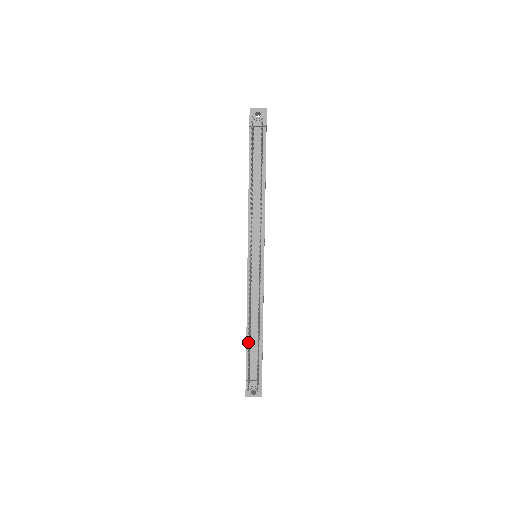
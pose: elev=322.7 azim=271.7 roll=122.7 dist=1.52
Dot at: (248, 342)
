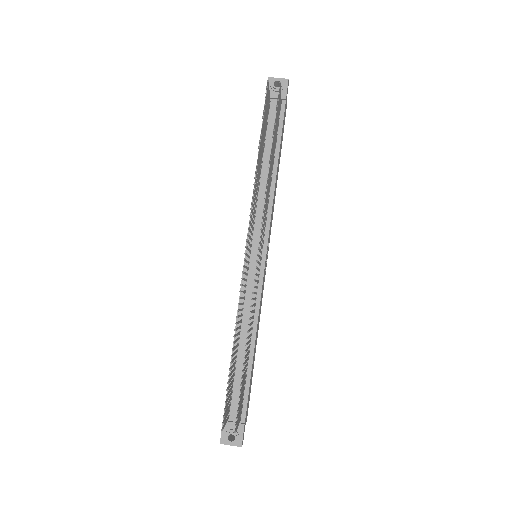
Dot at: occluded
